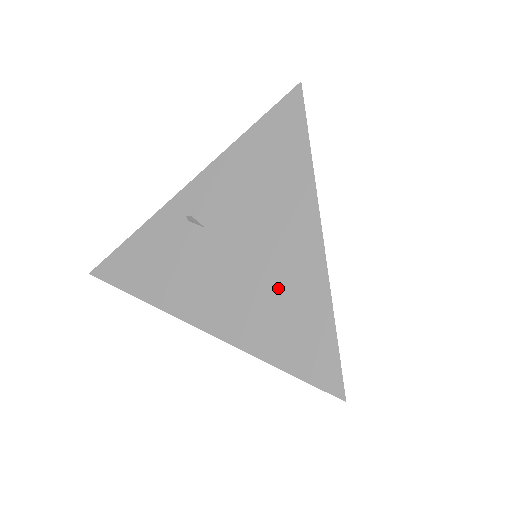
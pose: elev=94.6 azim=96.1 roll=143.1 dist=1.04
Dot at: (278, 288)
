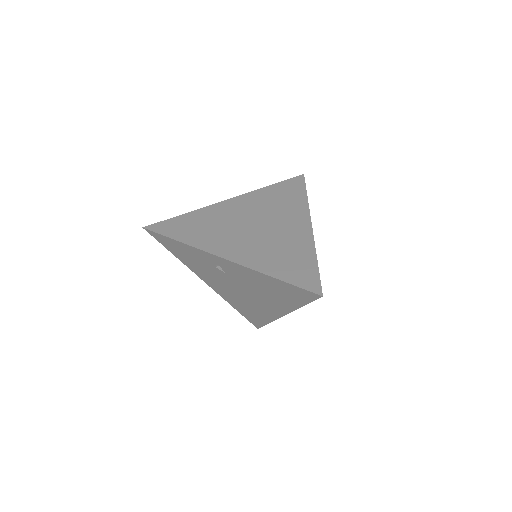
Dot at: (251, 306)
